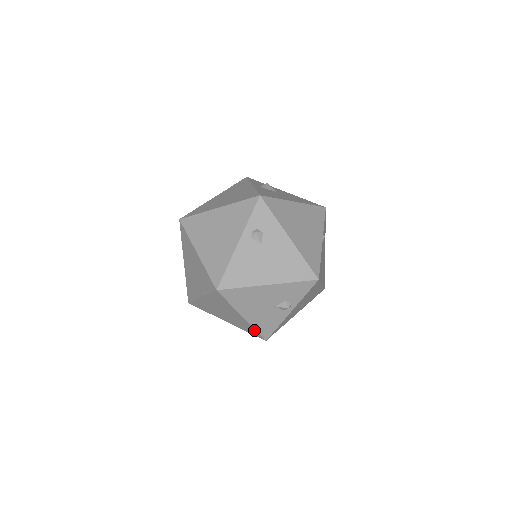
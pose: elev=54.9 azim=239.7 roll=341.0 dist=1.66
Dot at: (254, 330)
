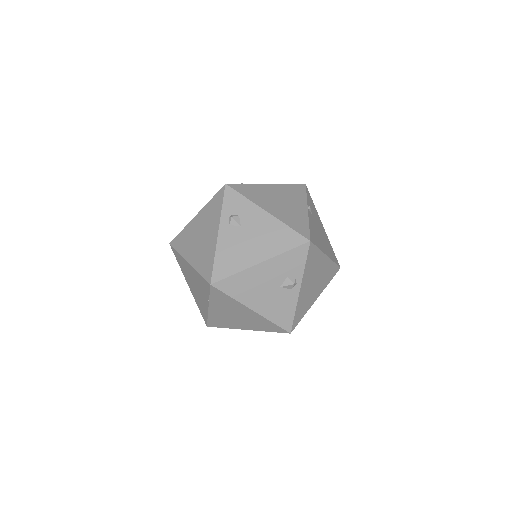
Dot at: (272, 324)
